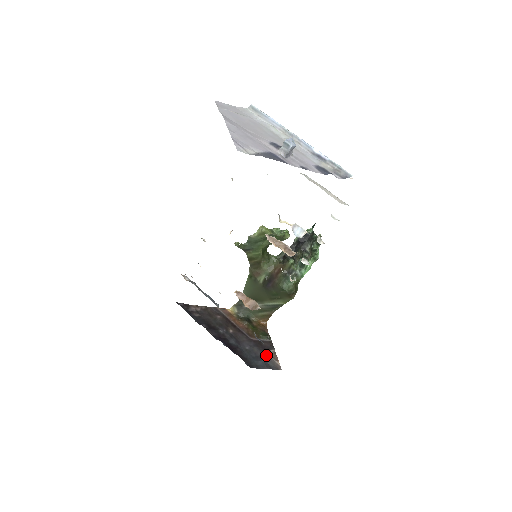
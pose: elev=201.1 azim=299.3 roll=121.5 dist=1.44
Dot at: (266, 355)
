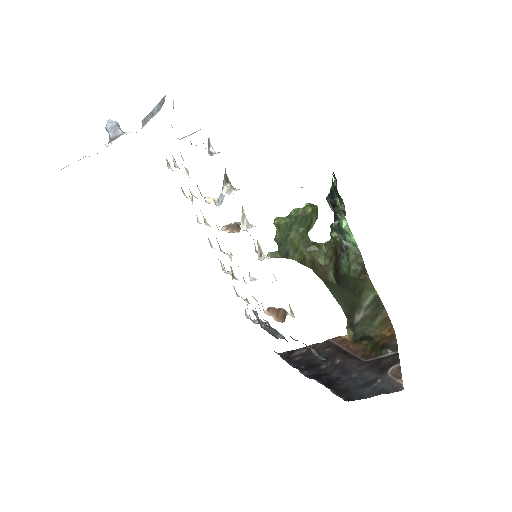
Dot at: (382, 376)
